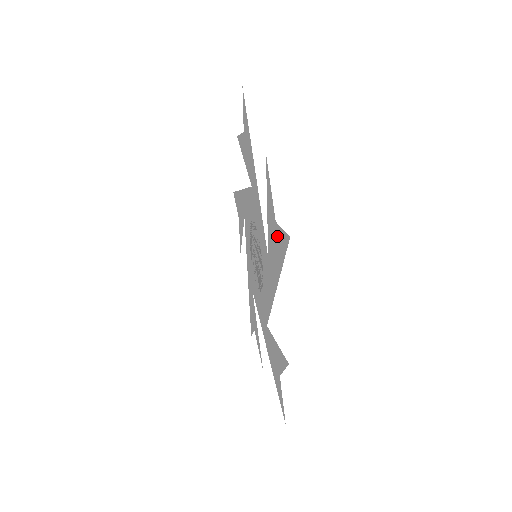
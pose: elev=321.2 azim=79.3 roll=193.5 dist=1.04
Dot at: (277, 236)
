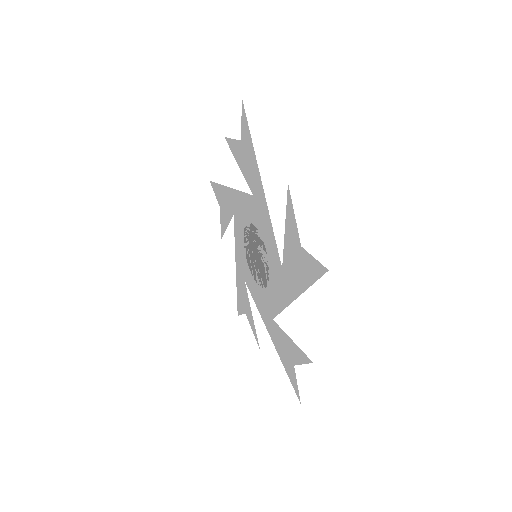
Dot at: (303, 259)
